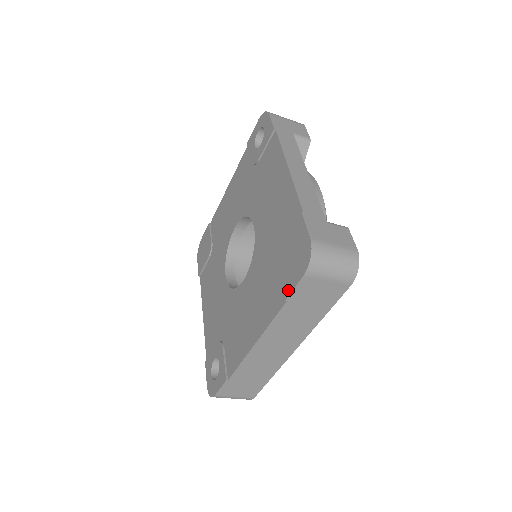
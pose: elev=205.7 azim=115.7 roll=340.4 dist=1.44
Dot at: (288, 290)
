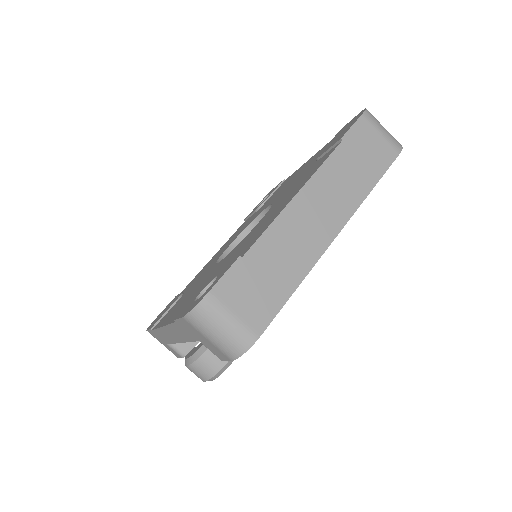
Dot at: (343, 134)
